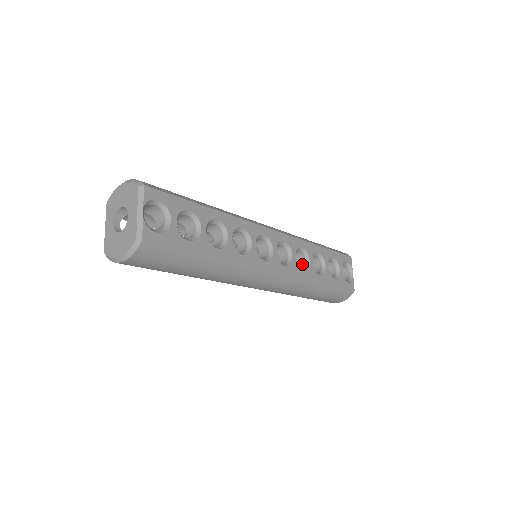
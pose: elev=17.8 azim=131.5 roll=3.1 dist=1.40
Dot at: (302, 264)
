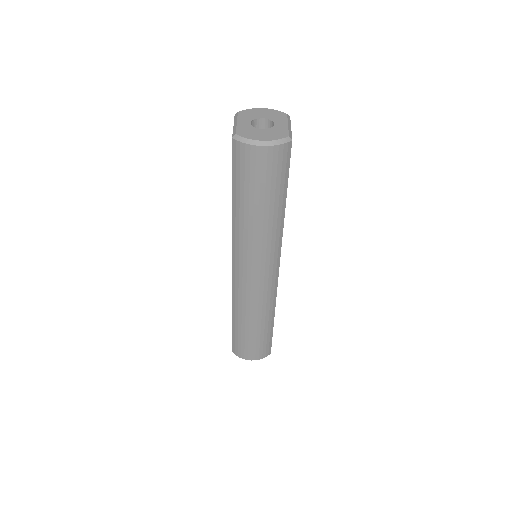
Dot at: occluded
